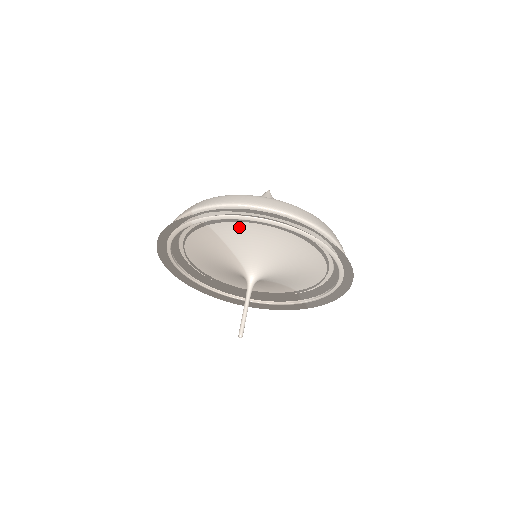
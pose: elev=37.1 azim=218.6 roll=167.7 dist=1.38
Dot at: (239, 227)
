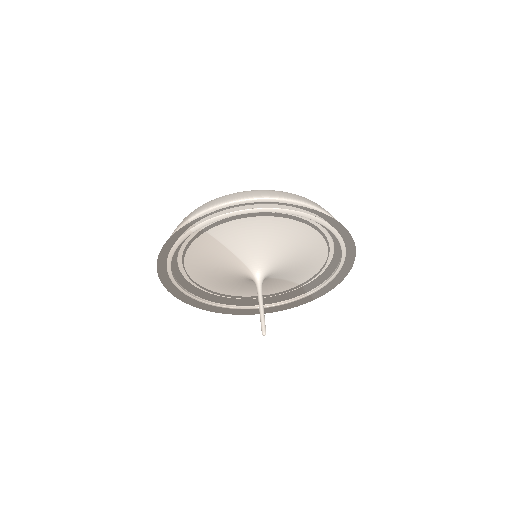
Dot at: (238, 225)
